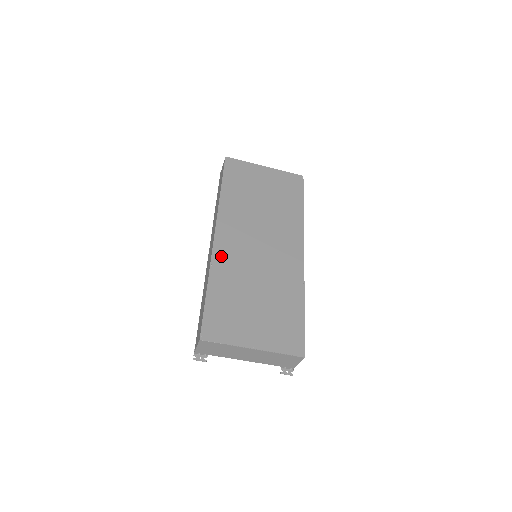
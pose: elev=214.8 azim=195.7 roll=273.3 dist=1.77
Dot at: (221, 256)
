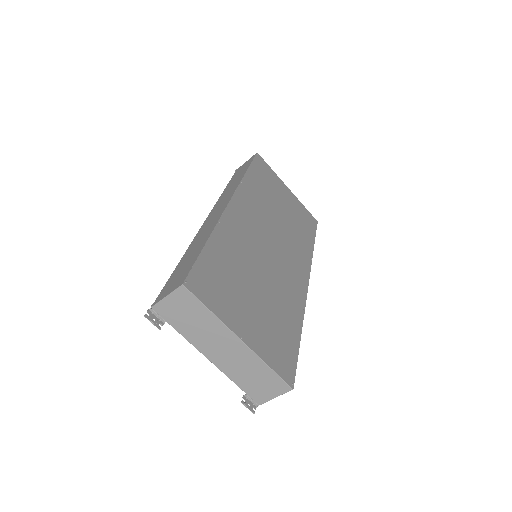
Dot at: (231, 222)
